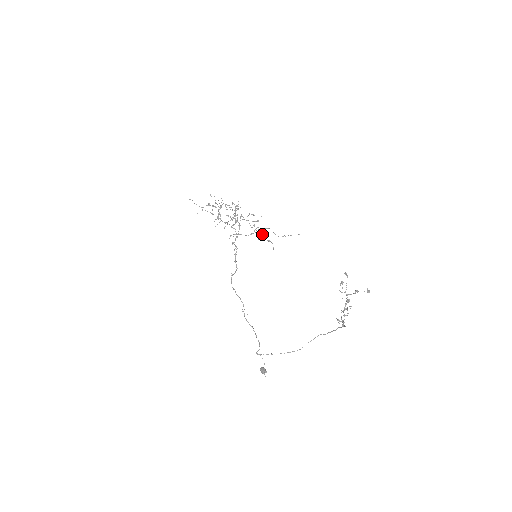
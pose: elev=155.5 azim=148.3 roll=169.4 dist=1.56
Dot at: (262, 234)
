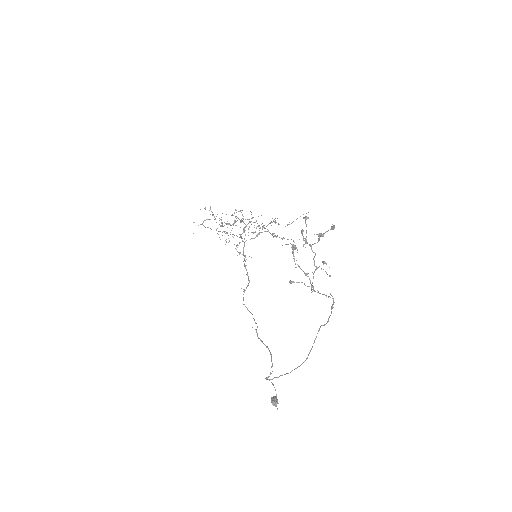
Dot at: (273, 233)
